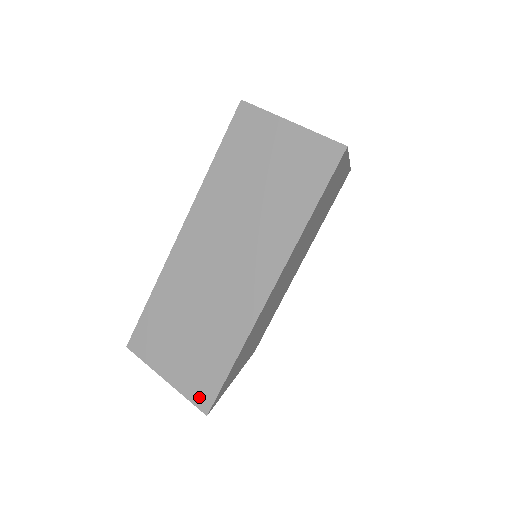
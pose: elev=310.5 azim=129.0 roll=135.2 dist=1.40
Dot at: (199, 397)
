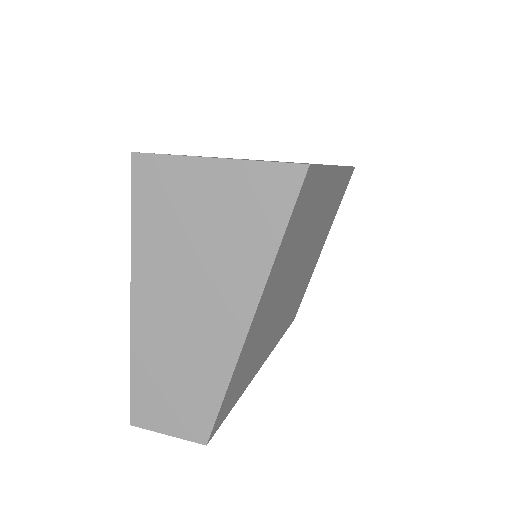
Dot at: occluded
